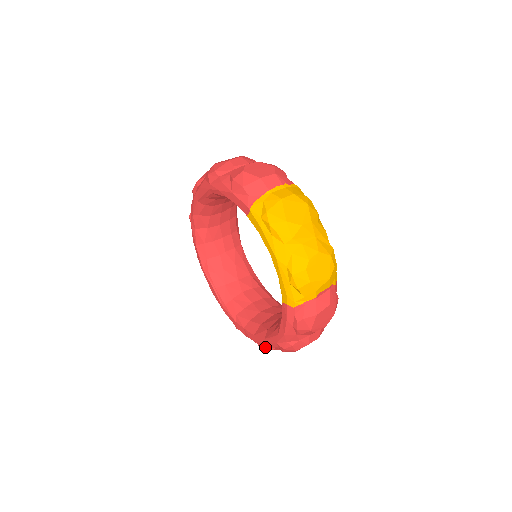
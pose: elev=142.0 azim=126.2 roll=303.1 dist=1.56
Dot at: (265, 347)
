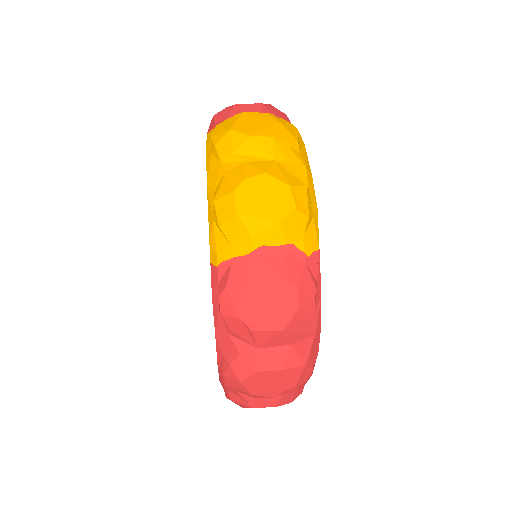
Dot at: (227, 391)
